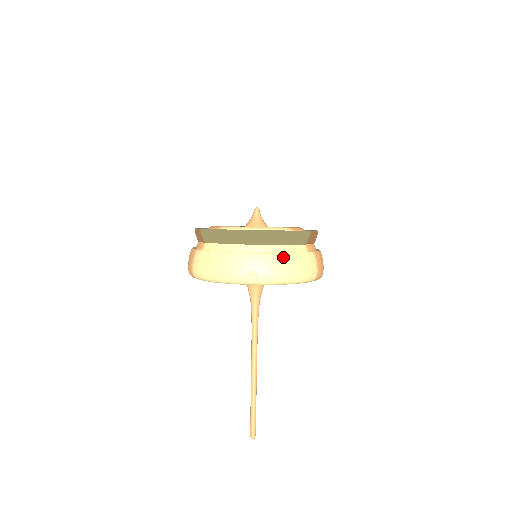
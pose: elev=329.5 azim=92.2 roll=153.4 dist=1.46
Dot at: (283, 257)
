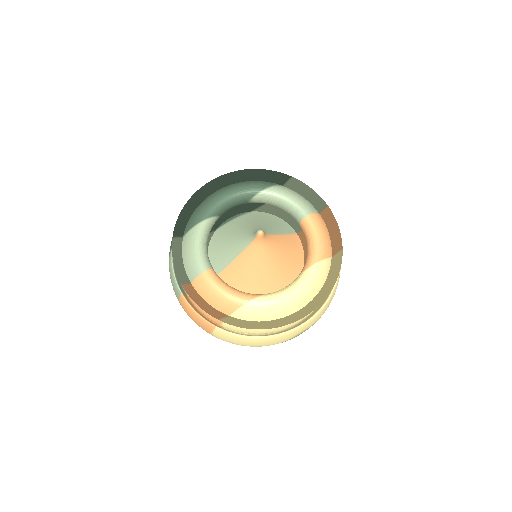
Dot at: (327, 304)
